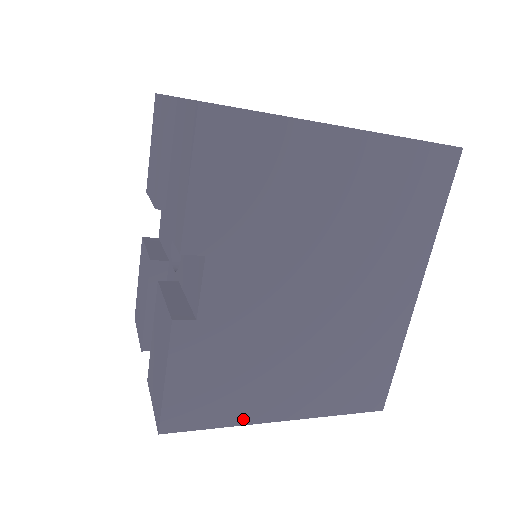
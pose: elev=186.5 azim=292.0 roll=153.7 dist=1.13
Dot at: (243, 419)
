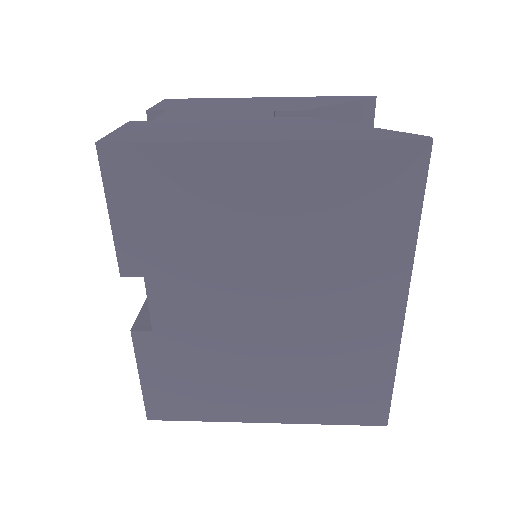
Dot at: (223, 417)
